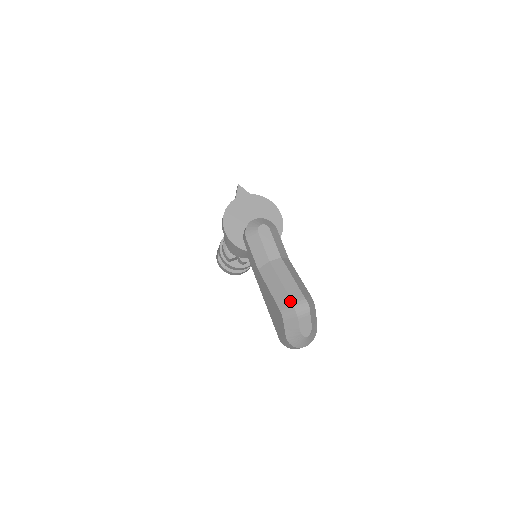
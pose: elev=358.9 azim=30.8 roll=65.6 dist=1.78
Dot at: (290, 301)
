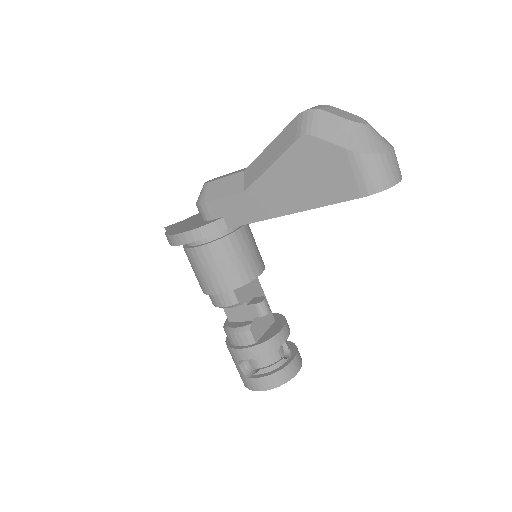
Dot at: (294, 120)
